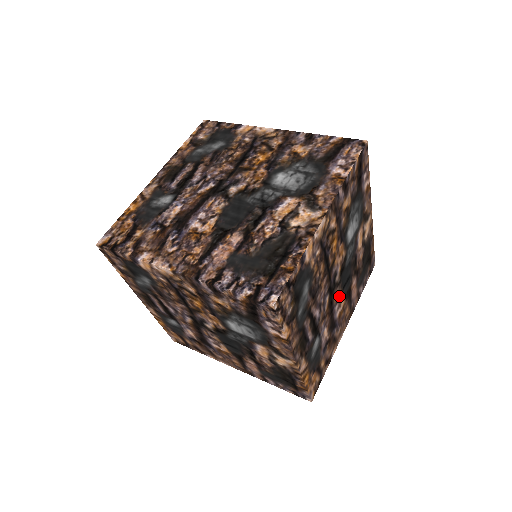
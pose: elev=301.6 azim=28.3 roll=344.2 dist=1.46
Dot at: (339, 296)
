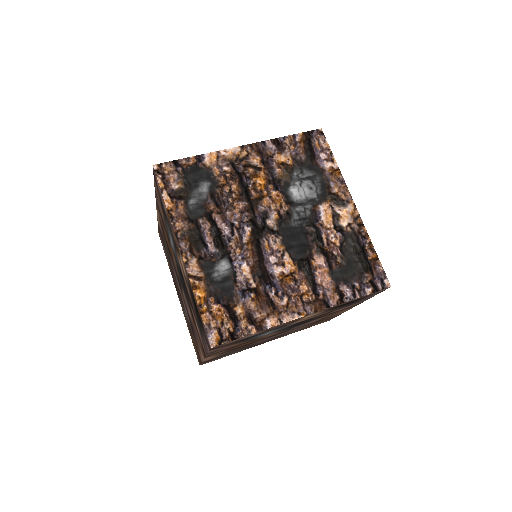
Dot at: (279, 250)
